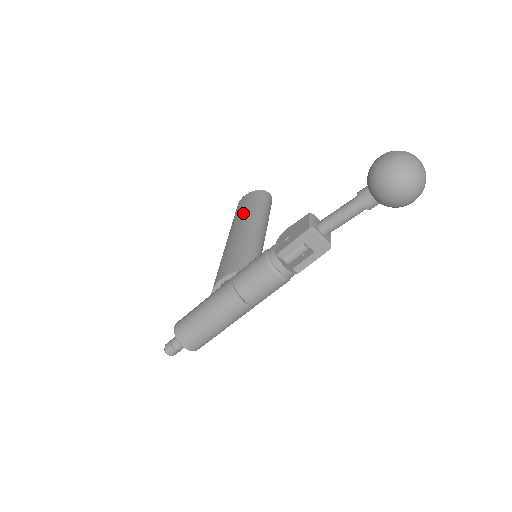
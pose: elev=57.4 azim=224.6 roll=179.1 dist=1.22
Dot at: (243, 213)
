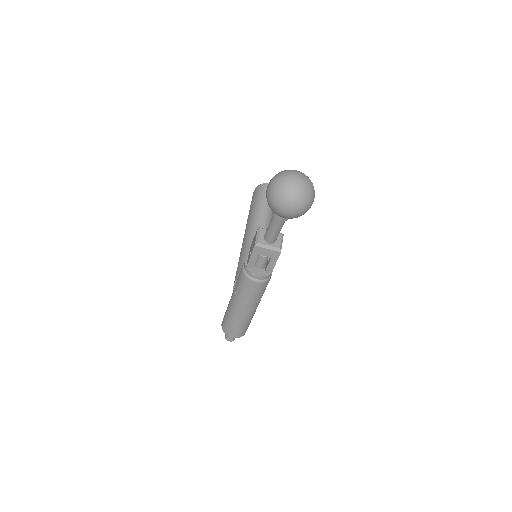
Dot at: (249, 214)
